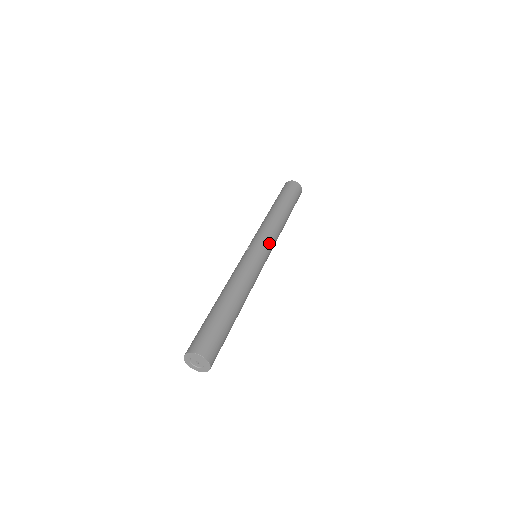
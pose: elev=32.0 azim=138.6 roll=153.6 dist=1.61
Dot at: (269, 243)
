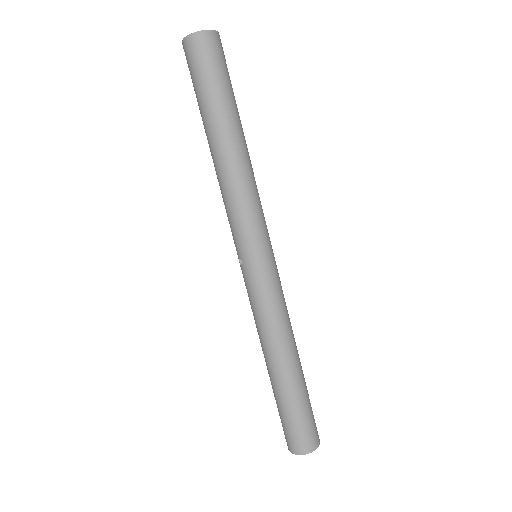
Dot at: (259, 233)
